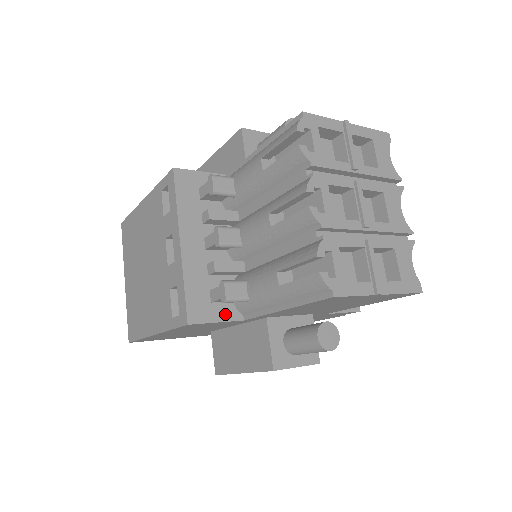
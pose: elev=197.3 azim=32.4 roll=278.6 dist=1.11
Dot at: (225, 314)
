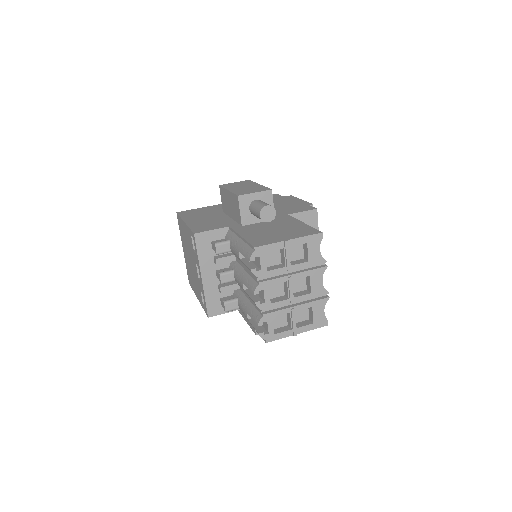
Dot at: occluded
